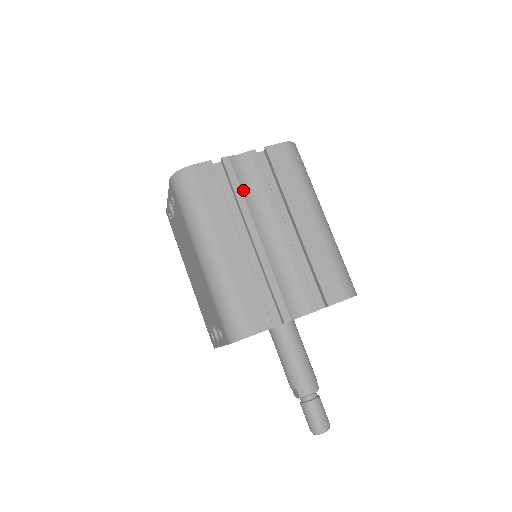
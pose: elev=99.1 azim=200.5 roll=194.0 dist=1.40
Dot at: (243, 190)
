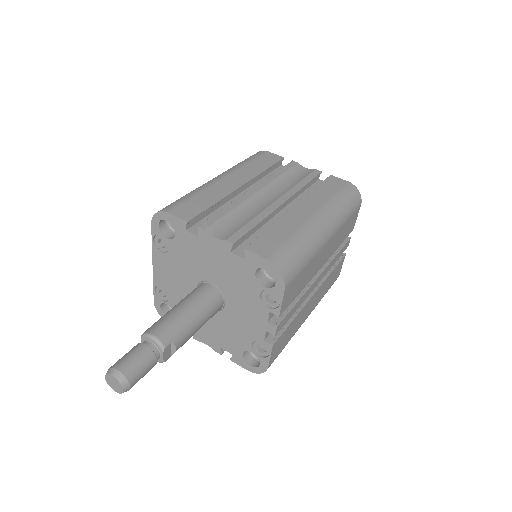
Dot at: (283, 175)
